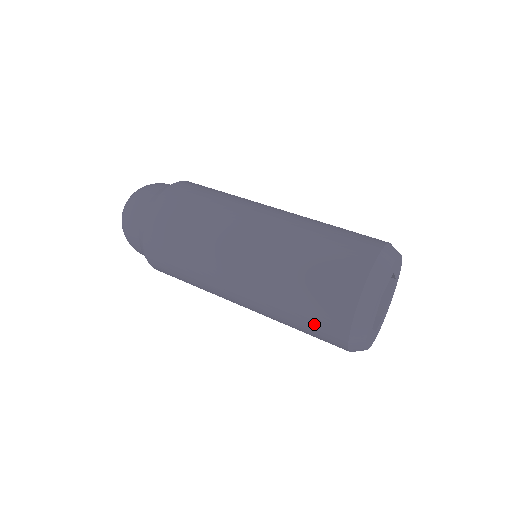
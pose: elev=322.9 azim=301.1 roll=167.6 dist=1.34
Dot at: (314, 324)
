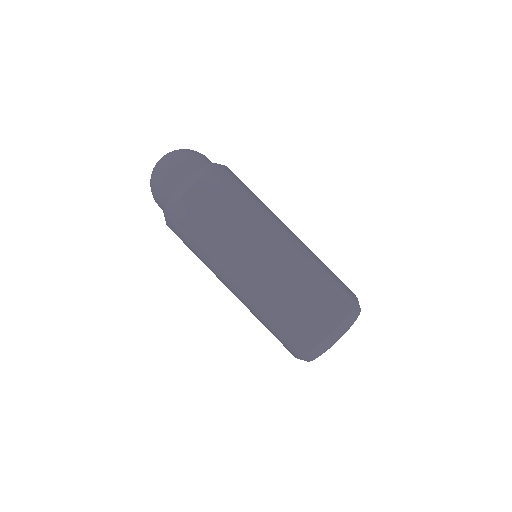
Dot at: occluded
